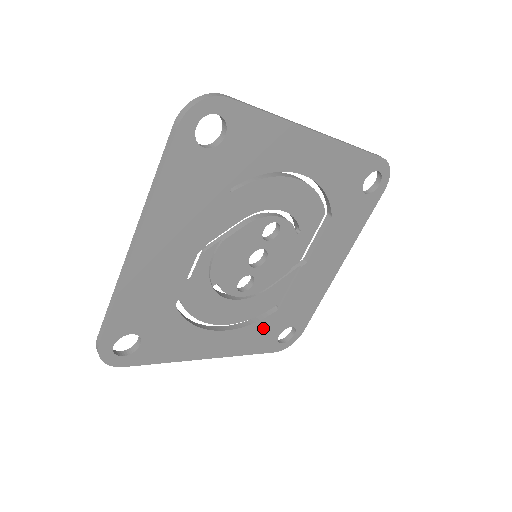
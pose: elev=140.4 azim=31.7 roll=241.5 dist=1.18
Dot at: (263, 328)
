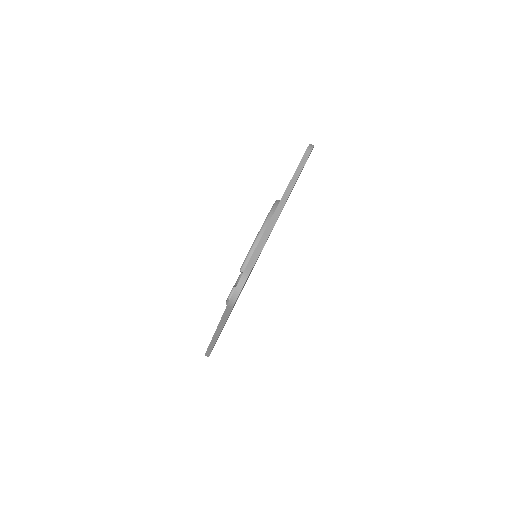
Dot at: occluded
